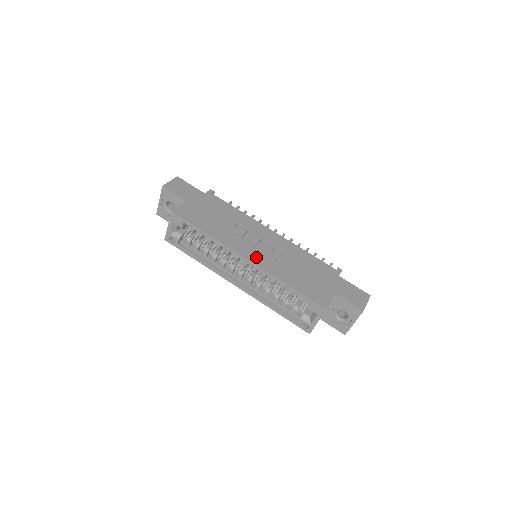
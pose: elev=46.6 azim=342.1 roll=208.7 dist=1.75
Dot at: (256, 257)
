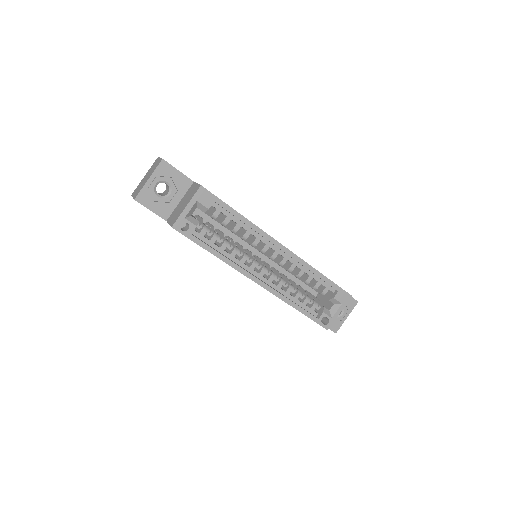
Dot at: occluded
